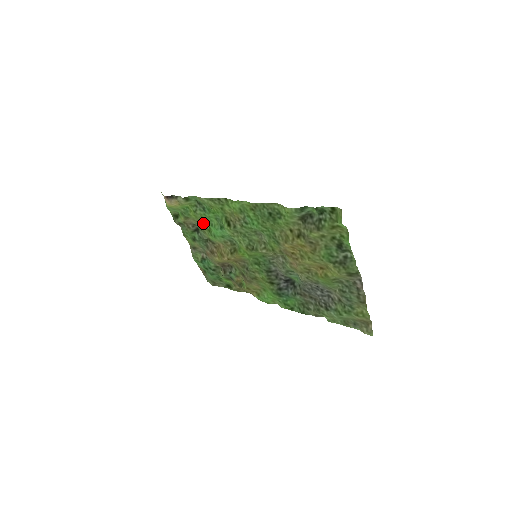
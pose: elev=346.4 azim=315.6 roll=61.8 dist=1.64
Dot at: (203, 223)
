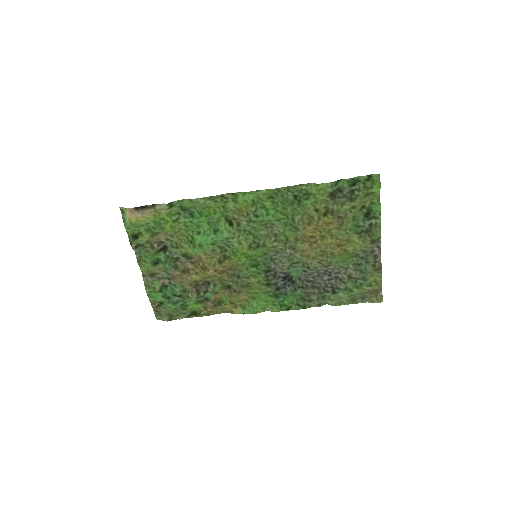
Dot at: (181, 235)
